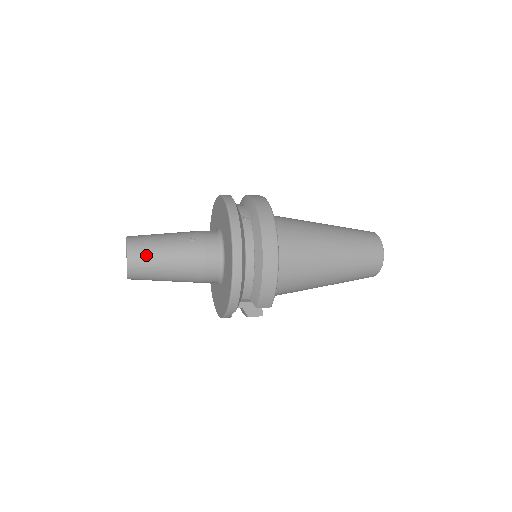
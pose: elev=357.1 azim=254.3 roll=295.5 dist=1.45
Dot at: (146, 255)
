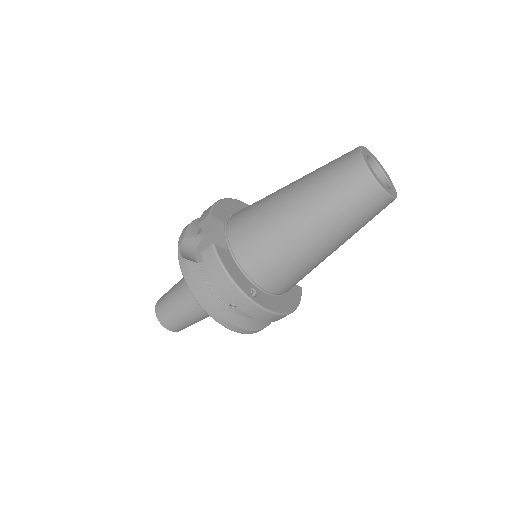
Dot at: occluded
